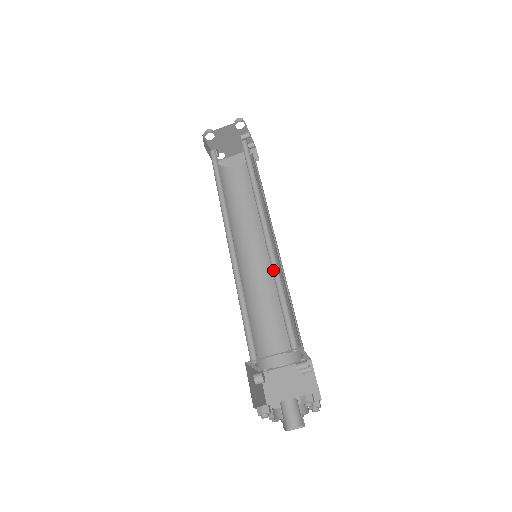
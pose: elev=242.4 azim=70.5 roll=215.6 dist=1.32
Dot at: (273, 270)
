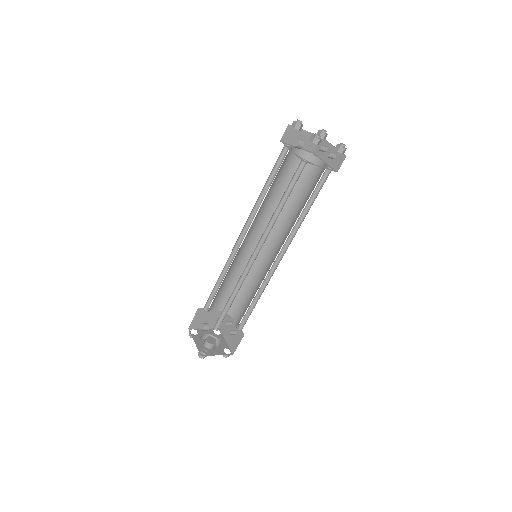
Dot at: (262, 284)
